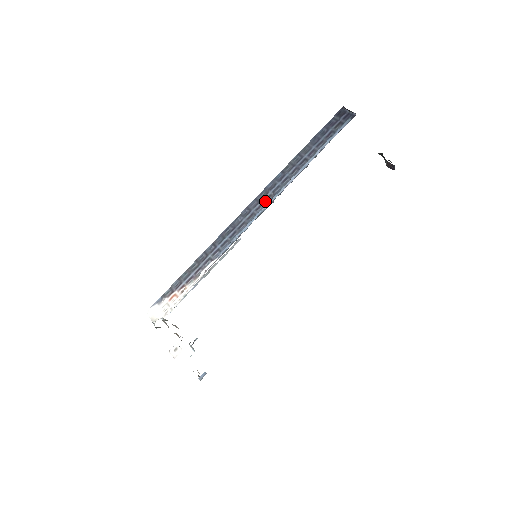
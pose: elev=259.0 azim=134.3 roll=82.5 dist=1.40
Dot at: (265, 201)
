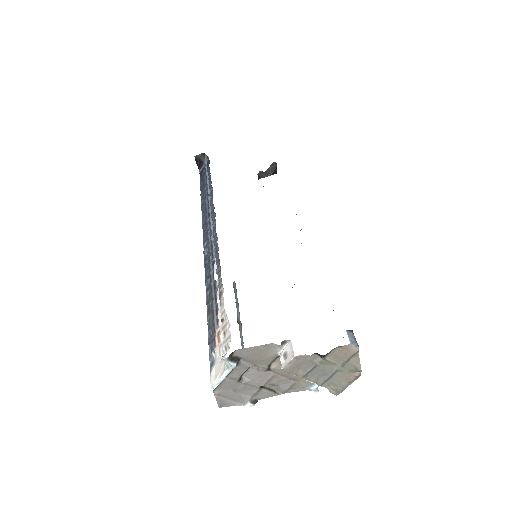
Dot at: (210, 223)
